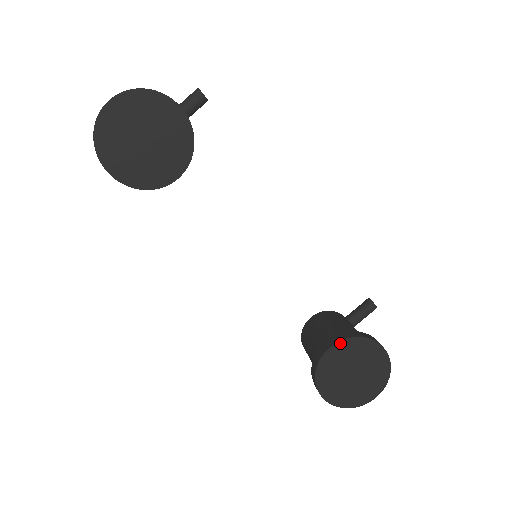
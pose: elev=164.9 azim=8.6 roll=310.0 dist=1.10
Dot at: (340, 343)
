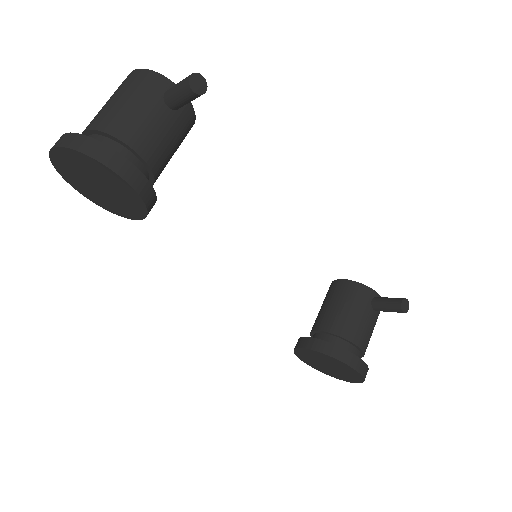
Dot at: (315, 351)
